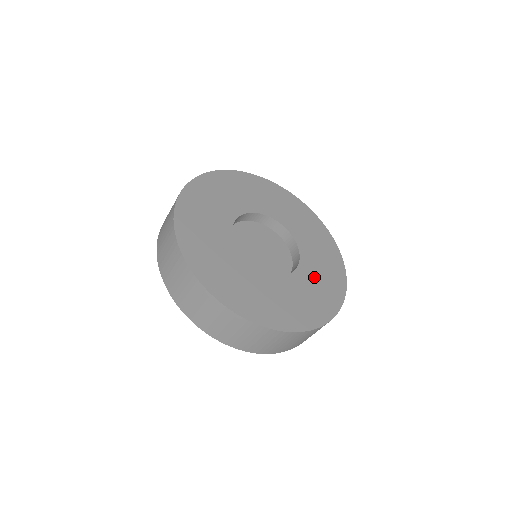
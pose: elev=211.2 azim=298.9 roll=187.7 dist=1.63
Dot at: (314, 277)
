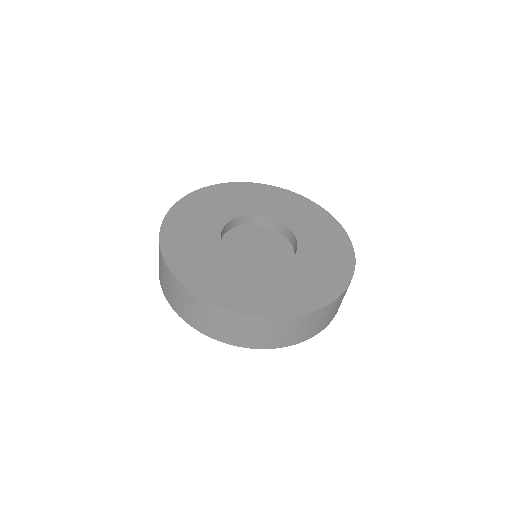
Dot at: (316, 258)
